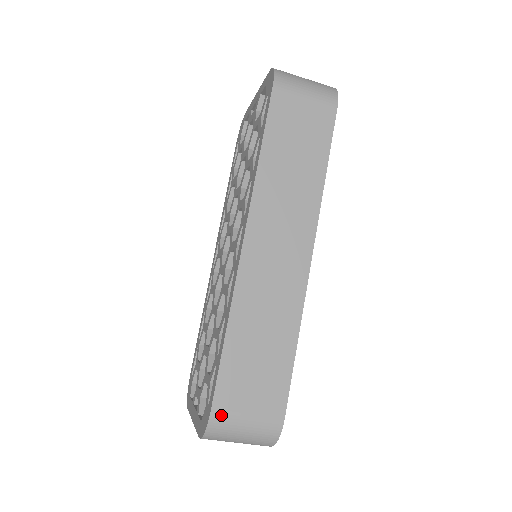
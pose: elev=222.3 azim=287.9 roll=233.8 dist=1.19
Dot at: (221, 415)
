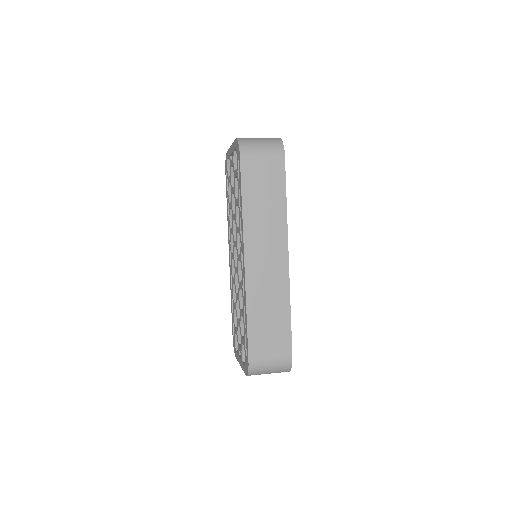
Dot at: (255, 362)
